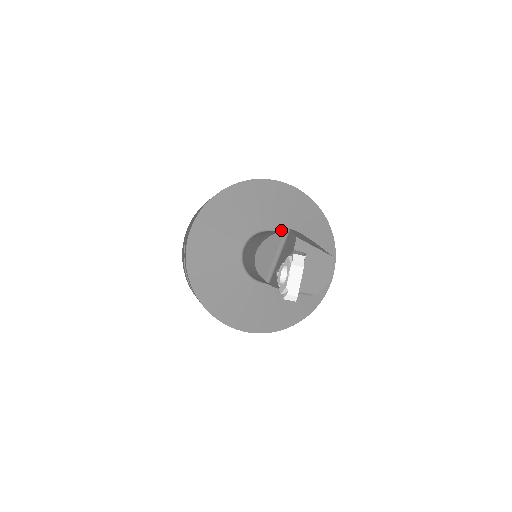
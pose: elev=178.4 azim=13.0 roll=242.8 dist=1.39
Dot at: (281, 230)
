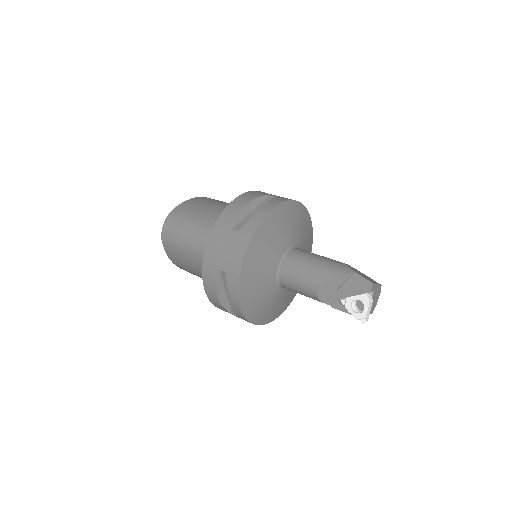
Dot at: (347, 271)
